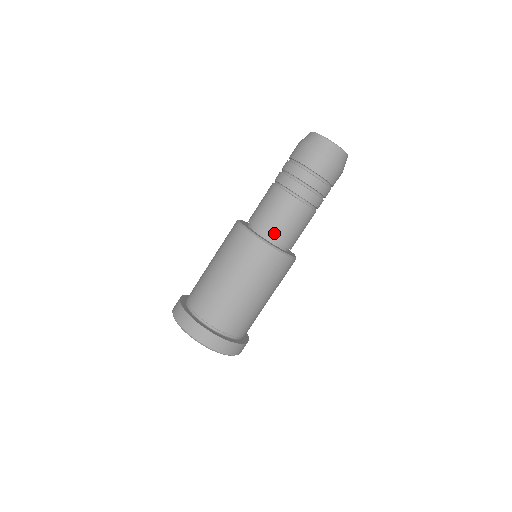
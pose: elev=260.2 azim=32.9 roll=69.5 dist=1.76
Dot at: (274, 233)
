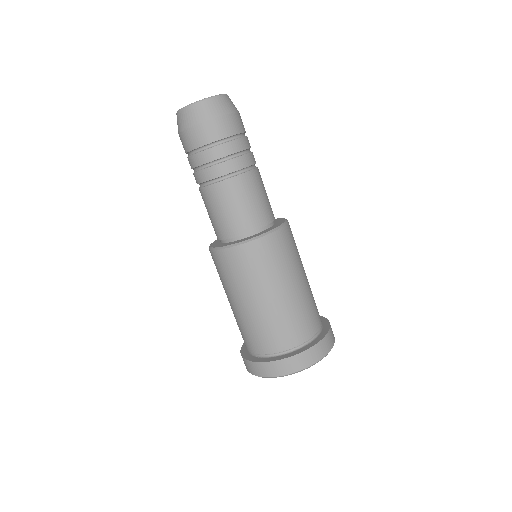
Dot at: (237, 228)
